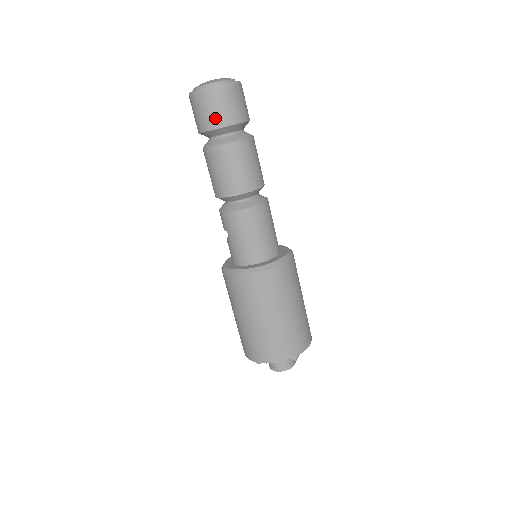
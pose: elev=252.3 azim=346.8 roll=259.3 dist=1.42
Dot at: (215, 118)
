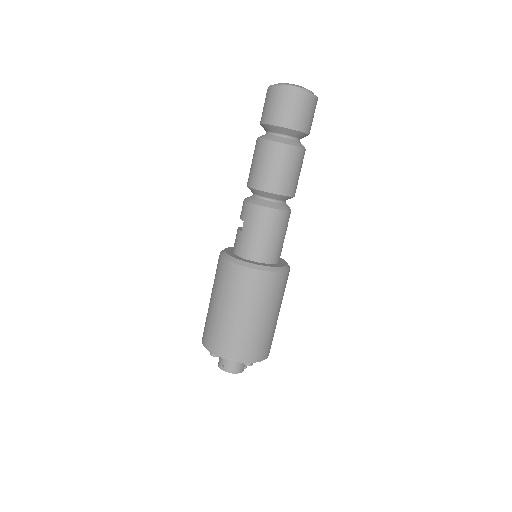
Dot at: (285, 117)
